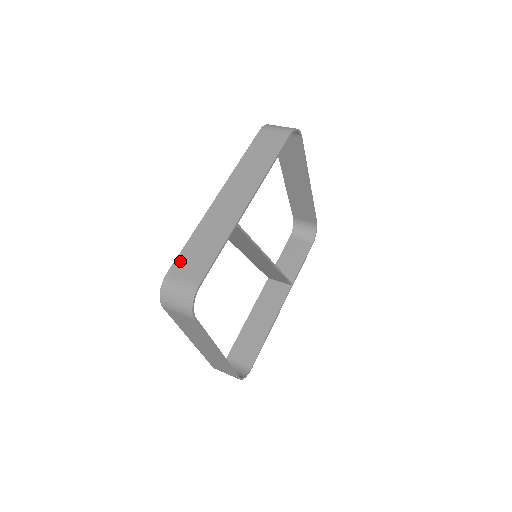
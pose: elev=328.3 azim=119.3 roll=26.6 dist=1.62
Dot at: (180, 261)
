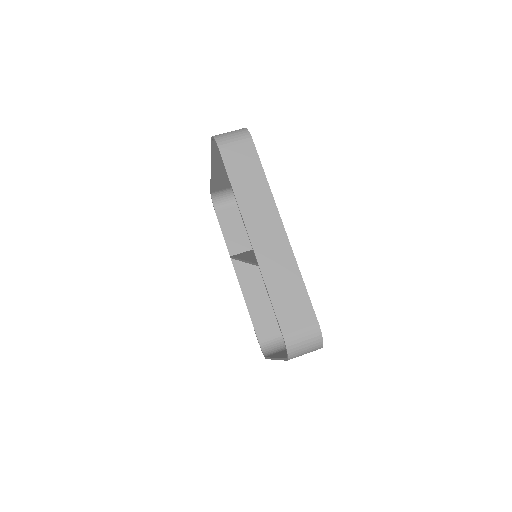
Dot at: (283, 318)
